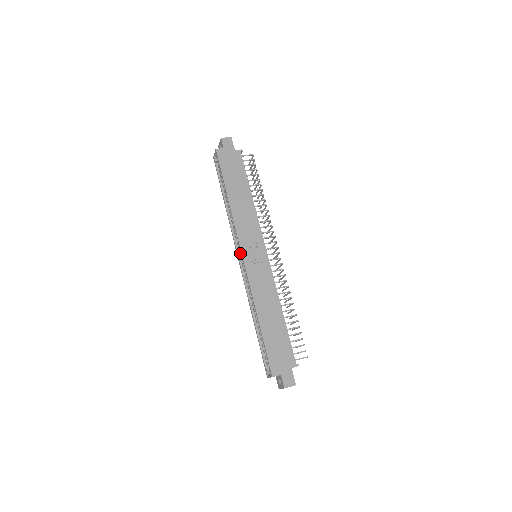
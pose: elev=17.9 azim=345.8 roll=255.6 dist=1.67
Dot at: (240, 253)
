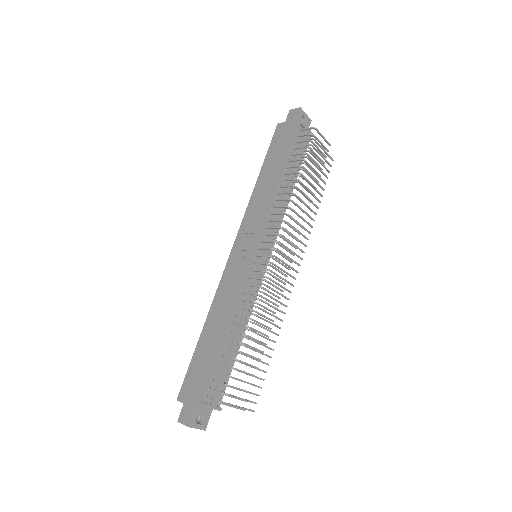
Dot at: occluded
